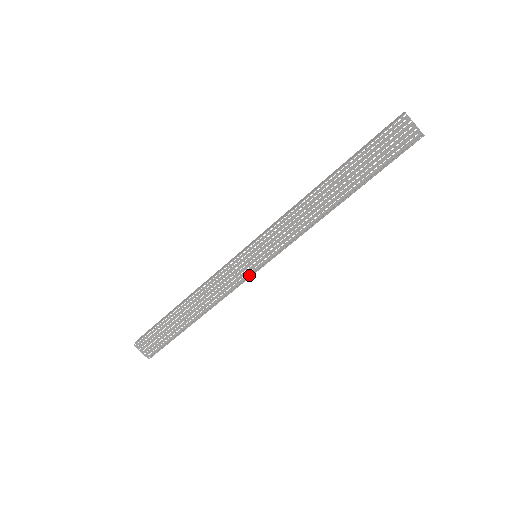
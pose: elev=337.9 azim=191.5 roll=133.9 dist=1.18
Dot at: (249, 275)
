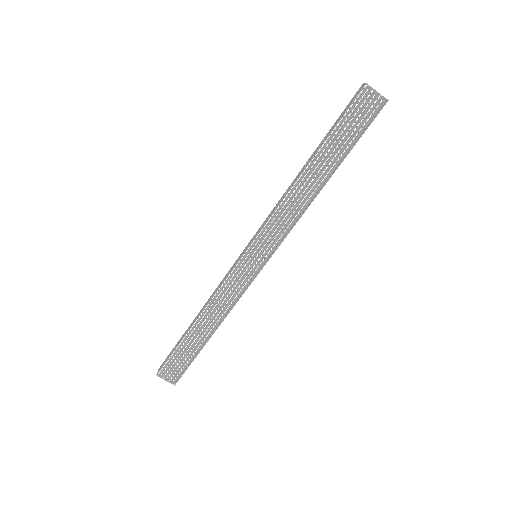
Dot at: (254, 276)
